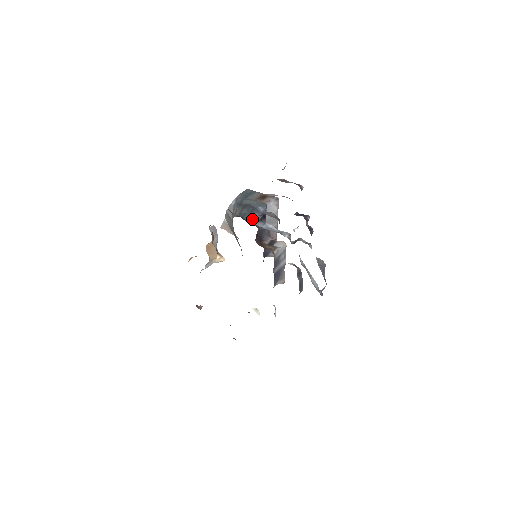
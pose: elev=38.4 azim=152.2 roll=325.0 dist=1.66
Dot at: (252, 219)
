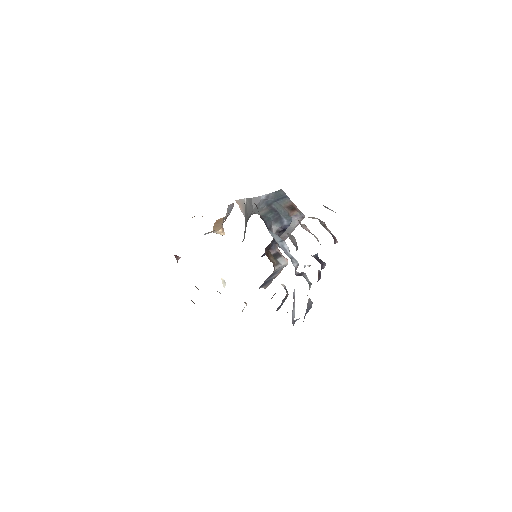
Dot at: (273, 227)
